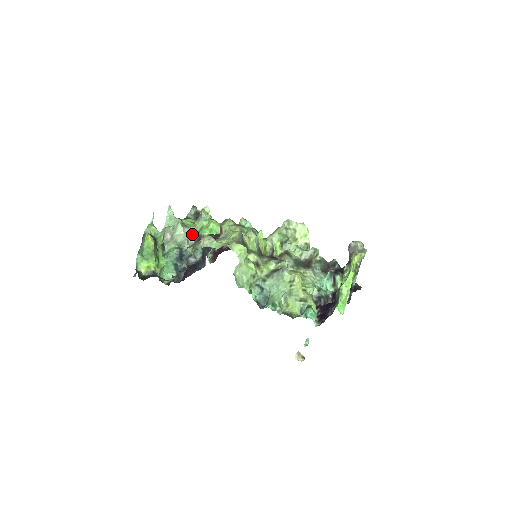
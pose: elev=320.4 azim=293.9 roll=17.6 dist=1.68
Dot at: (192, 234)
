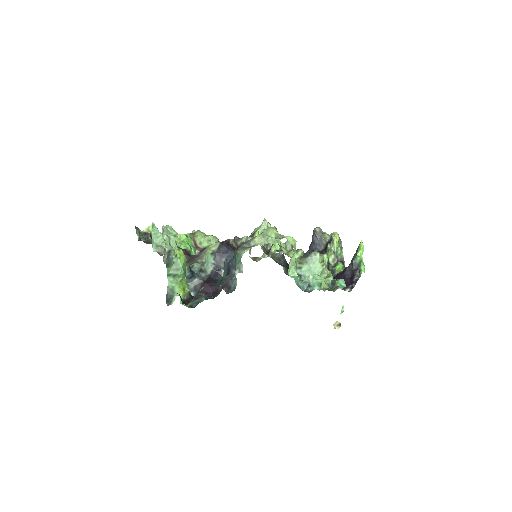
Dot at: occluded
